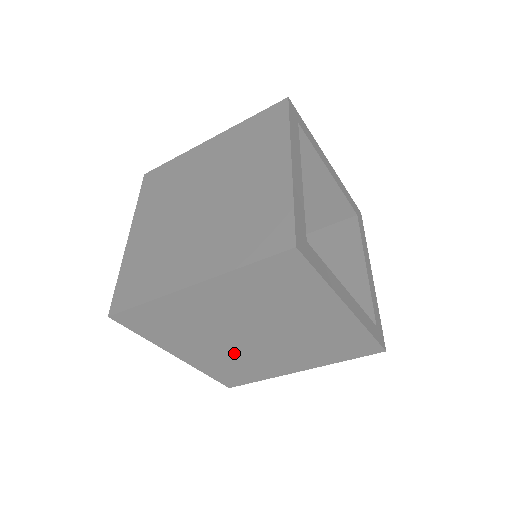
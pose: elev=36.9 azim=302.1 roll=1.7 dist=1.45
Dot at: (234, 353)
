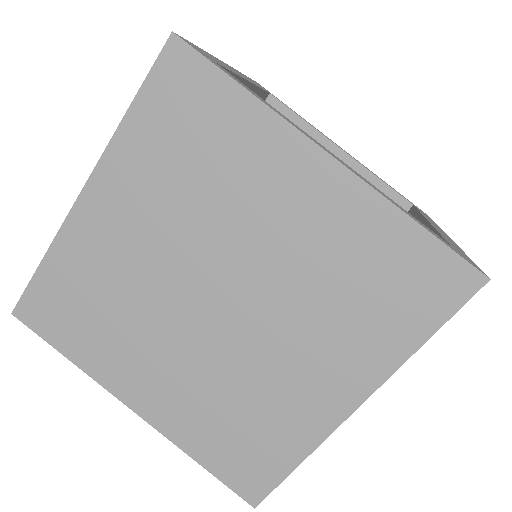
Dot at: (212, 372)
